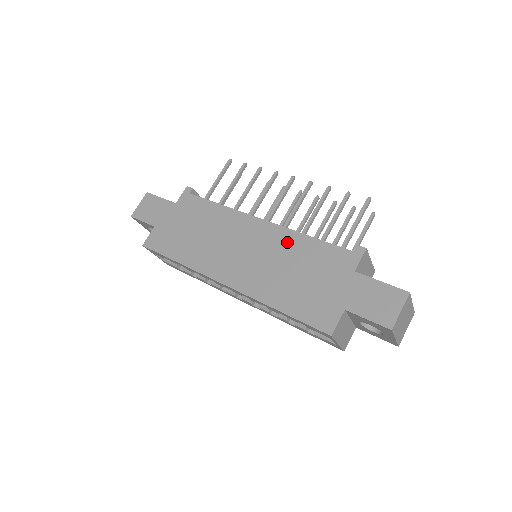
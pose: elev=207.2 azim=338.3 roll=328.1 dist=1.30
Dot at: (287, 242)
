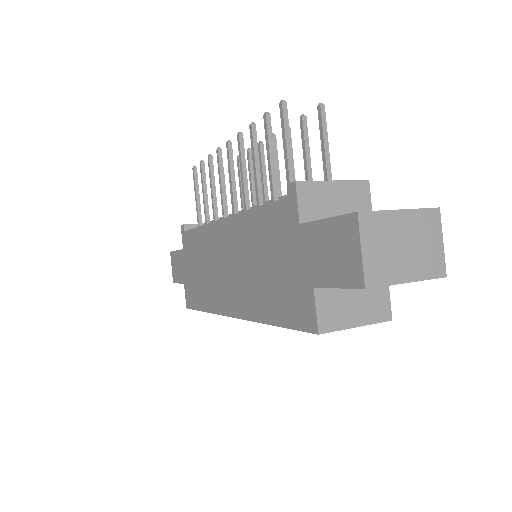
Dot at: (244, 231)
